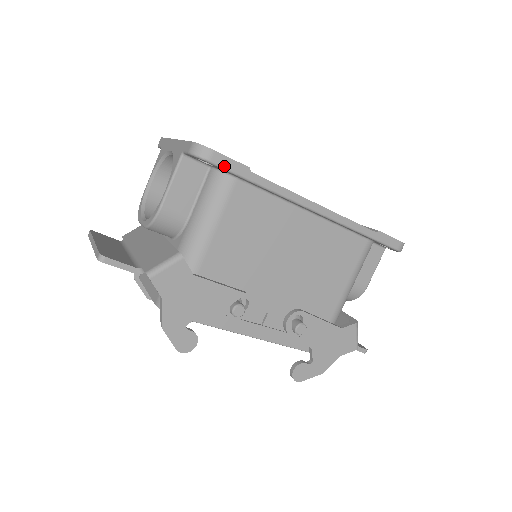
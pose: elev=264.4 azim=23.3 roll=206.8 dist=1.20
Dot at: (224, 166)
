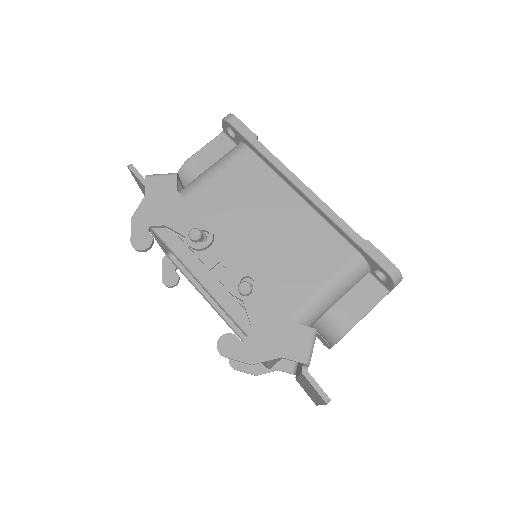
Dot at: (238, 128)
